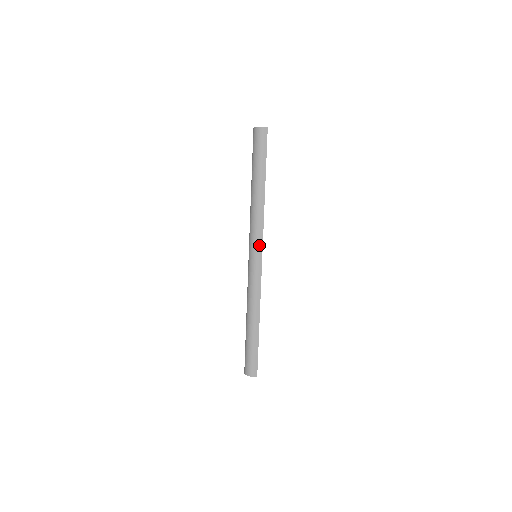
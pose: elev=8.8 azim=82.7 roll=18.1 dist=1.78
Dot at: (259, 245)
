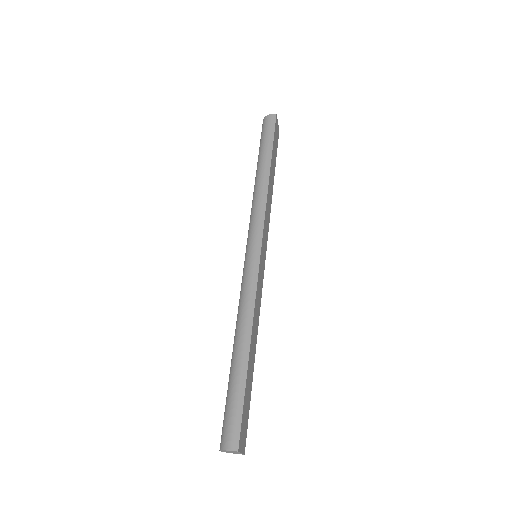
Dot at: (258, 234)
